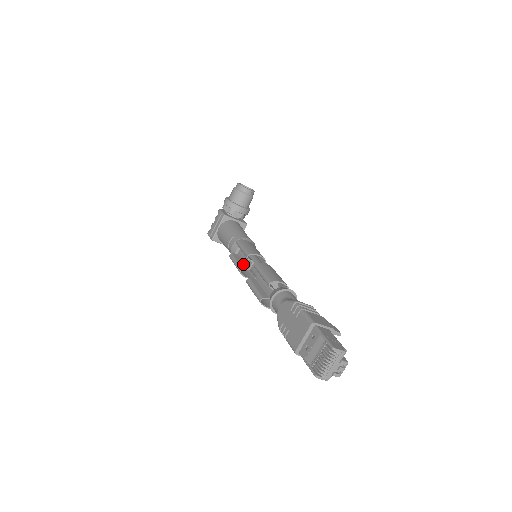
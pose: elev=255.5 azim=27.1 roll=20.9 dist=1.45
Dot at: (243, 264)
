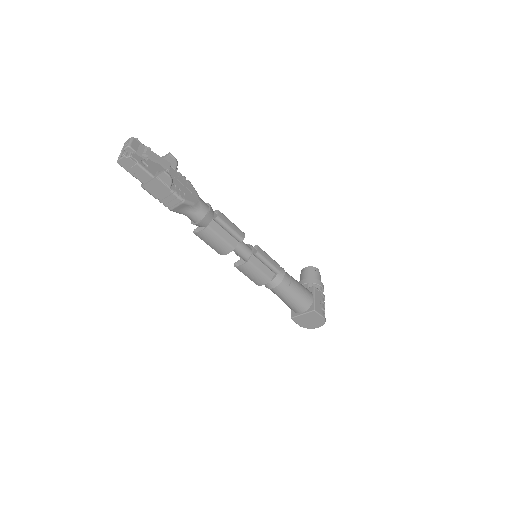
Dot at: occluded
